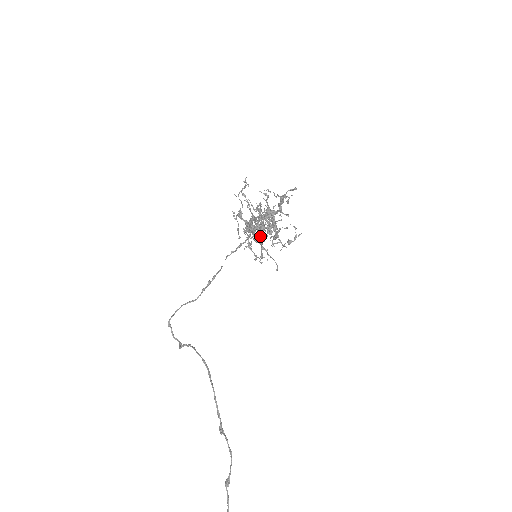
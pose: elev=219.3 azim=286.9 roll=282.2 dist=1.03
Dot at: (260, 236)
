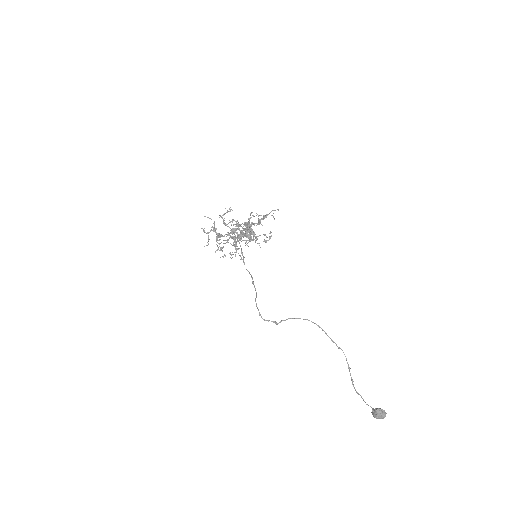
Dot at: (236, 241)
